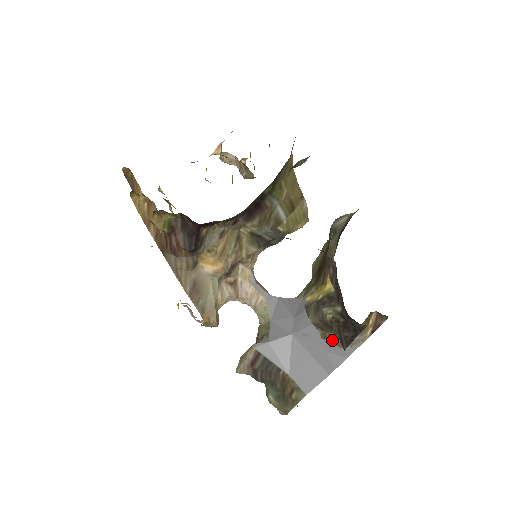
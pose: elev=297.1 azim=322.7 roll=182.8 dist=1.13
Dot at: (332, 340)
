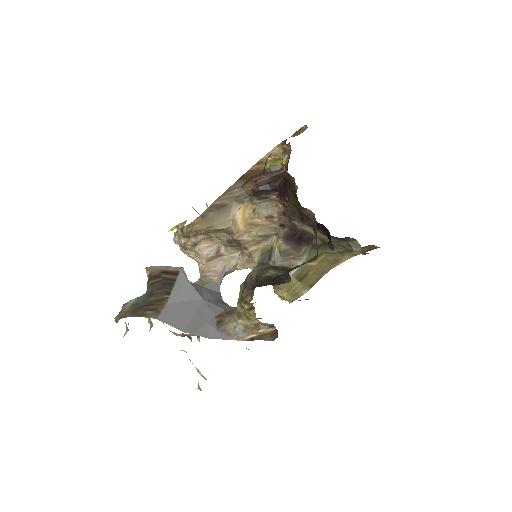
Dot at: (221, 321)
